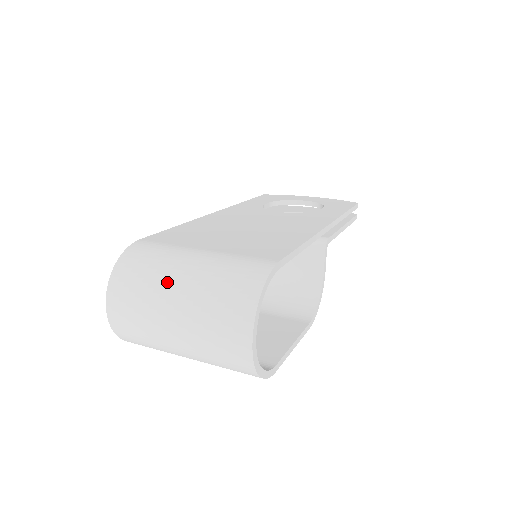
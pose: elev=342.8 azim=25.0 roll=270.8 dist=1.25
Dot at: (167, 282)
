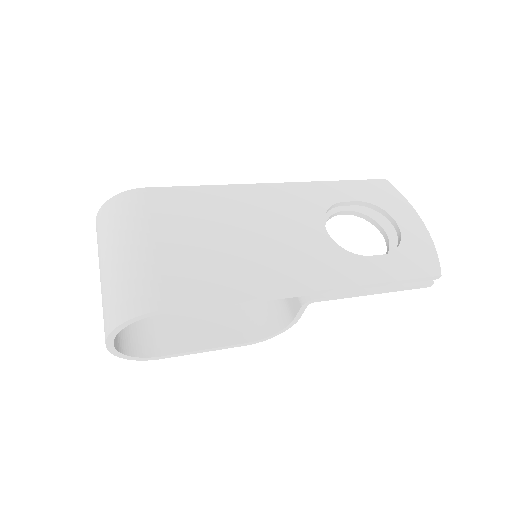
Dot at: (109, 248)
